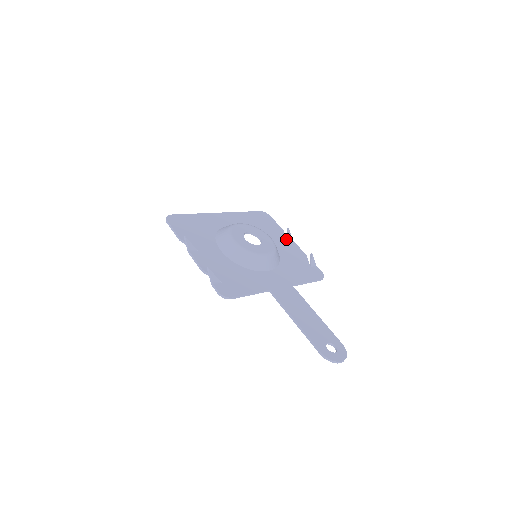
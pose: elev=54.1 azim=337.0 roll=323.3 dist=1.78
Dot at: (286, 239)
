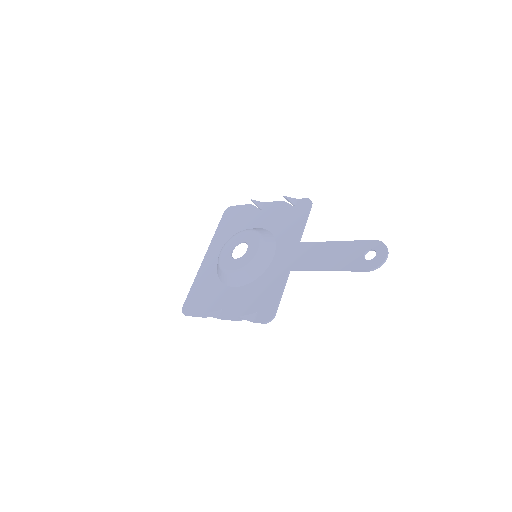
Dot at: (259, 209)
